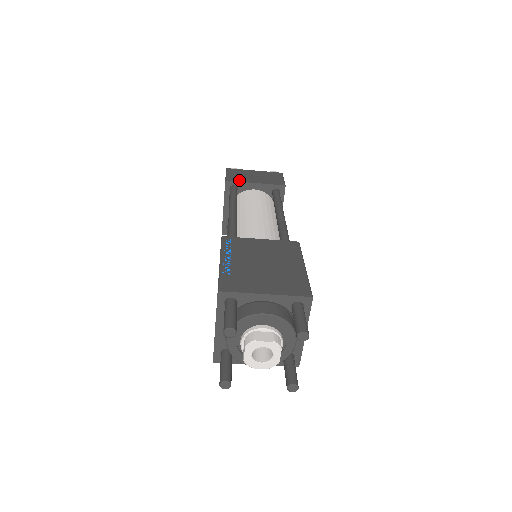
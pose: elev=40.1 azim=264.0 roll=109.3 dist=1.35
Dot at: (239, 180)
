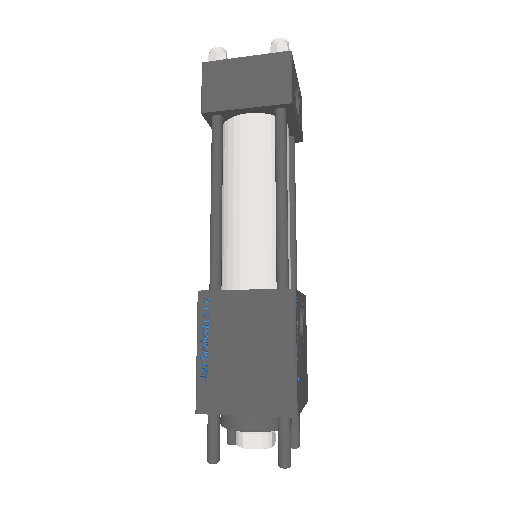
Dot at: (220, 106)
